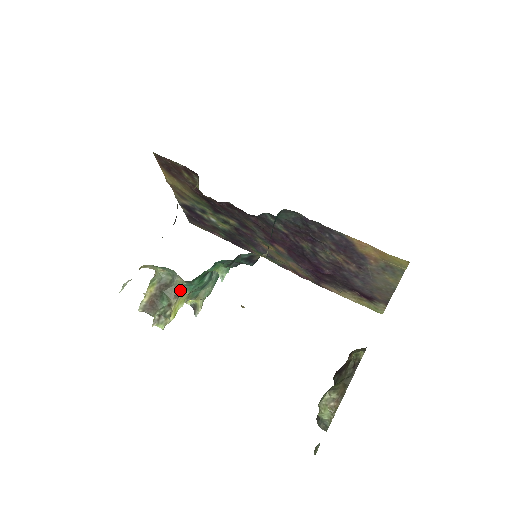
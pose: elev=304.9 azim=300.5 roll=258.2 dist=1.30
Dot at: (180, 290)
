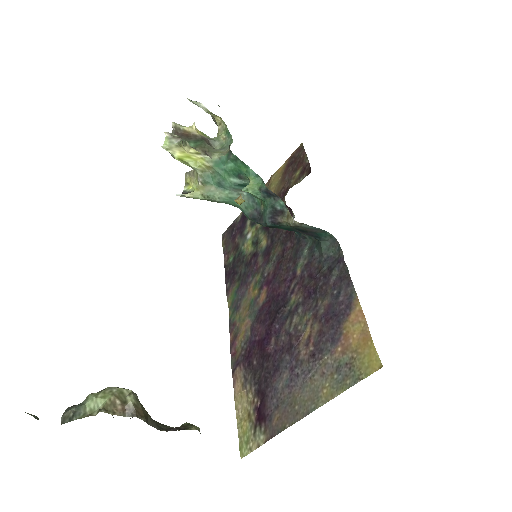
Dot at: (212, 156)
